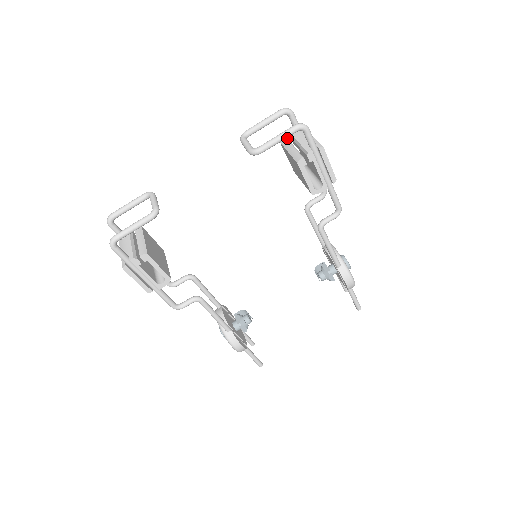
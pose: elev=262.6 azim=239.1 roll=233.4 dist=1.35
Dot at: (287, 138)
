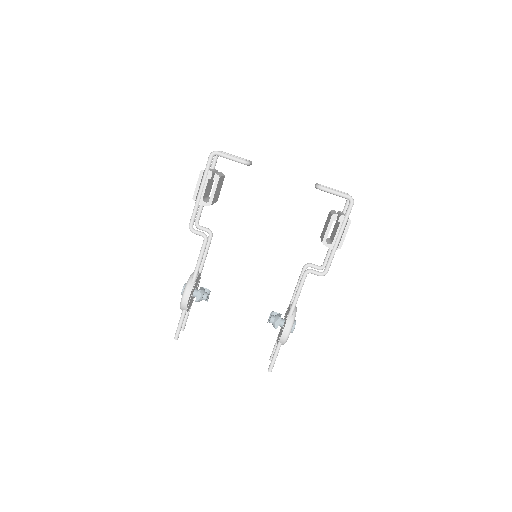
Dot at: occluded
